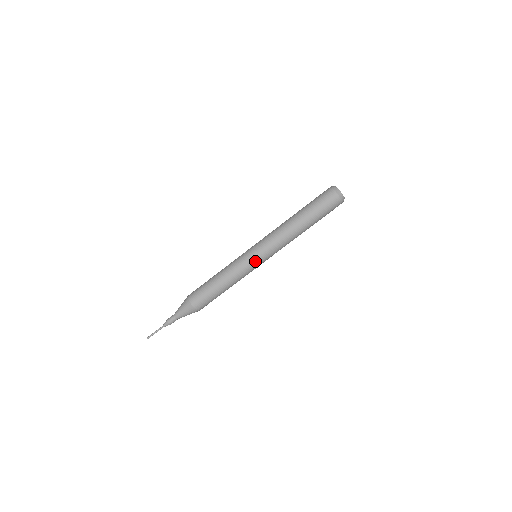
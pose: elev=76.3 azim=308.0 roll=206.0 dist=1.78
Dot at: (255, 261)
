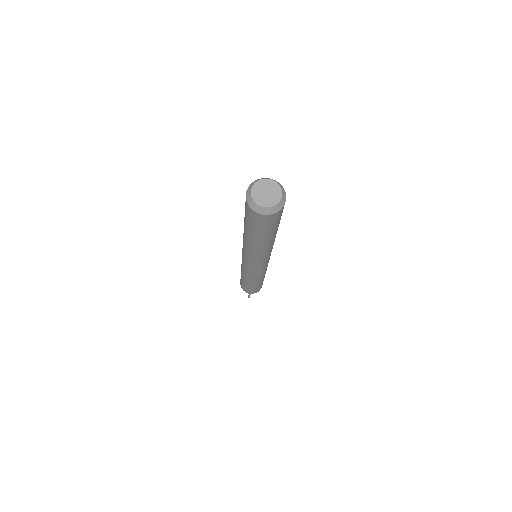
Dot at: occluded
